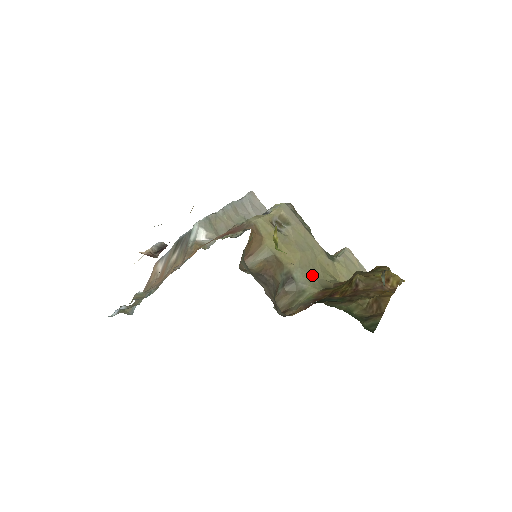
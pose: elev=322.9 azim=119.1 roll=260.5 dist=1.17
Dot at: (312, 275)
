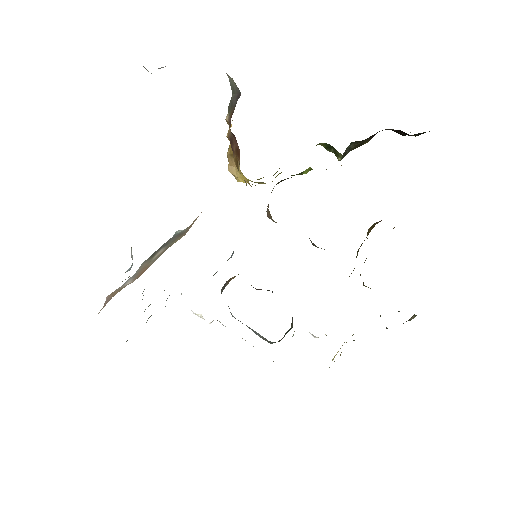
Dot at: occluded
